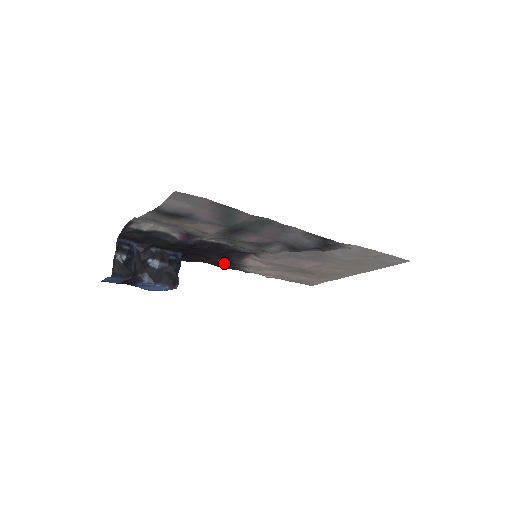
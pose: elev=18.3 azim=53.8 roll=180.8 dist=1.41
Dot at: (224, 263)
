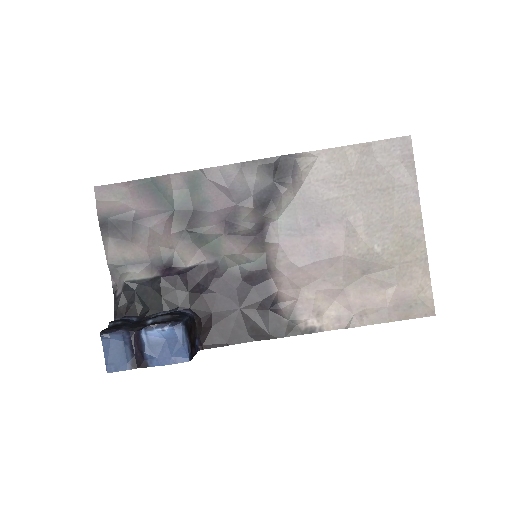
Dot at: (264, 322)
